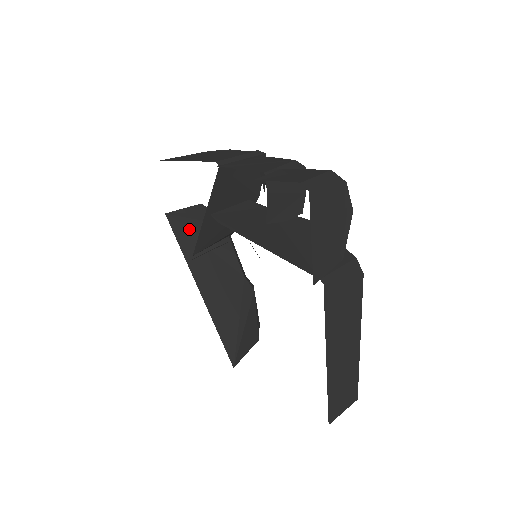
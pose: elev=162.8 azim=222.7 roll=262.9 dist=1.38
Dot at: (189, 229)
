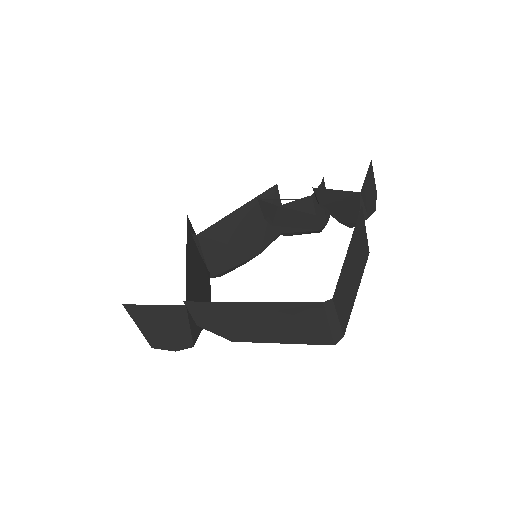
Dot at: occluded
